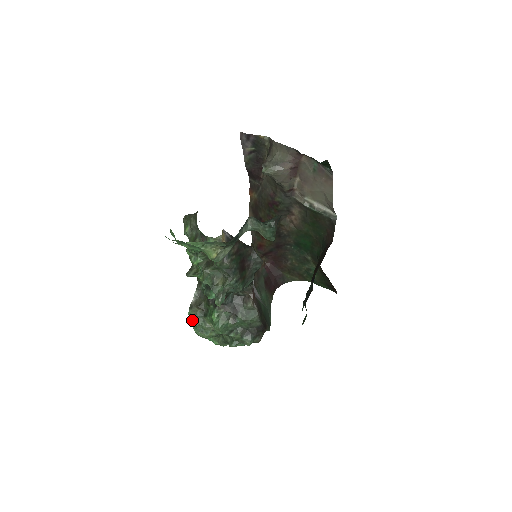
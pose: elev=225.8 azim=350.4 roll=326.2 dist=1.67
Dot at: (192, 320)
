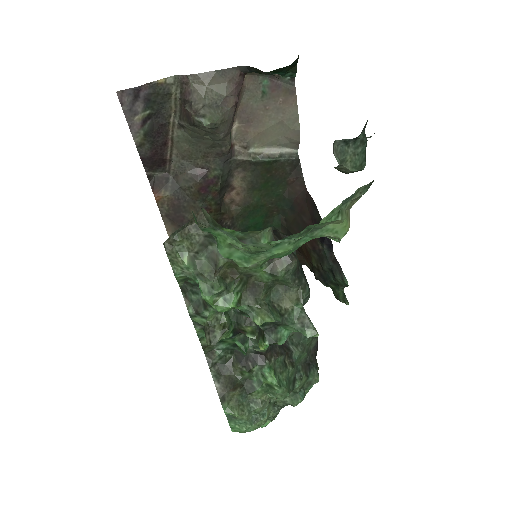
Dot at: (238, 415)
